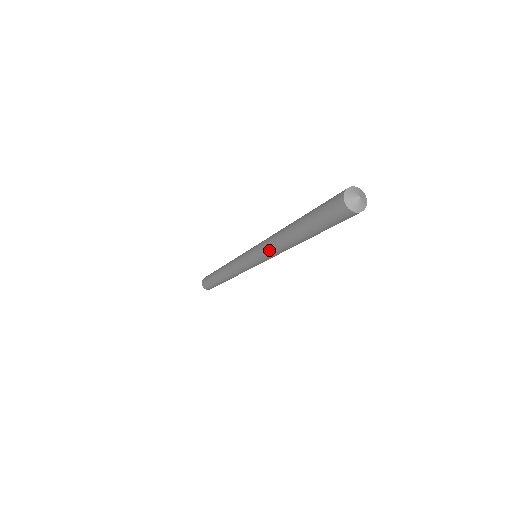
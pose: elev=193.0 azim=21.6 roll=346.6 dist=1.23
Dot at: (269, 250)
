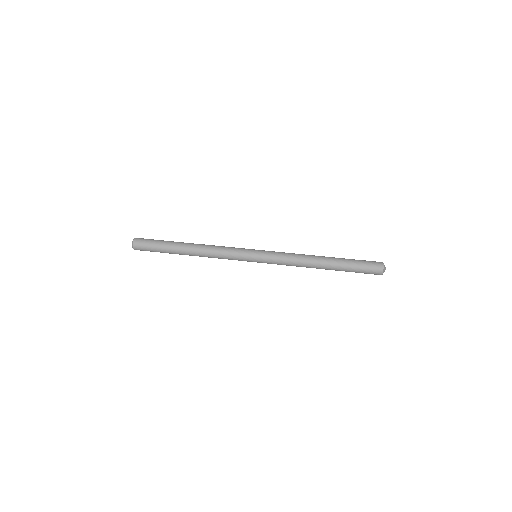
Dot at: (290, 263)
